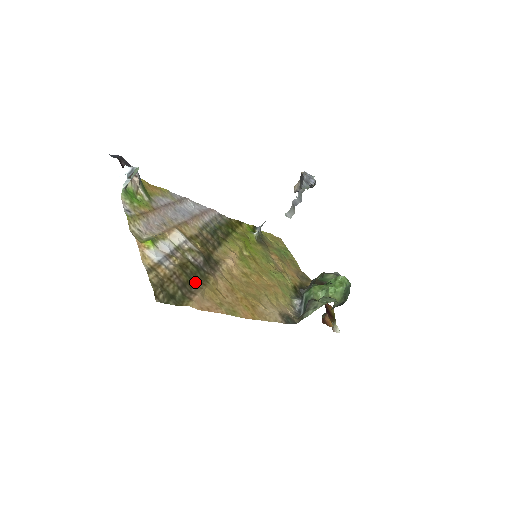
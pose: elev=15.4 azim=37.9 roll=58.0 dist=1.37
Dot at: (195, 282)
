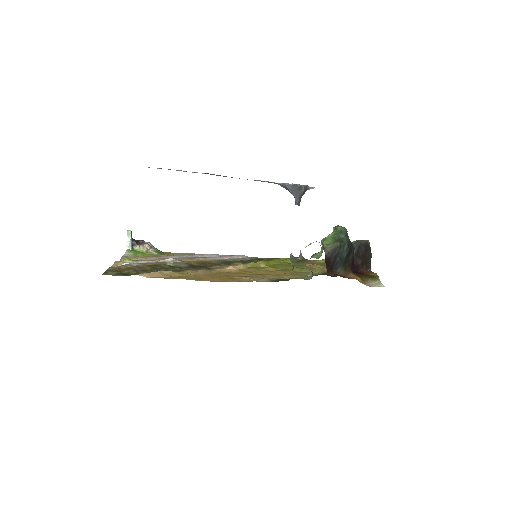
Dot at: occluded
